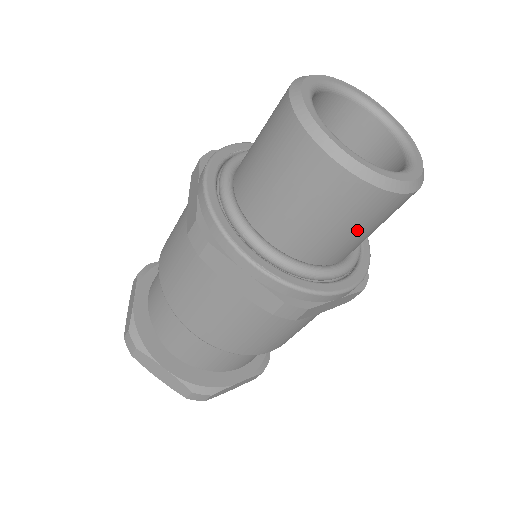
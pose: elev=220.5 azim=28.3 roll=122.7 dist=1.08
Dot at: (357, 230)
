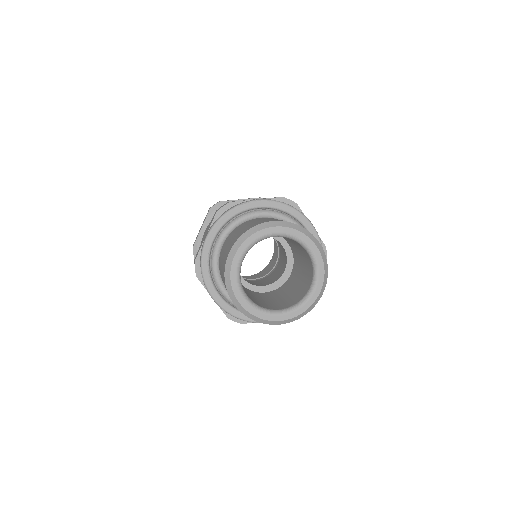
Dot at: occluded
